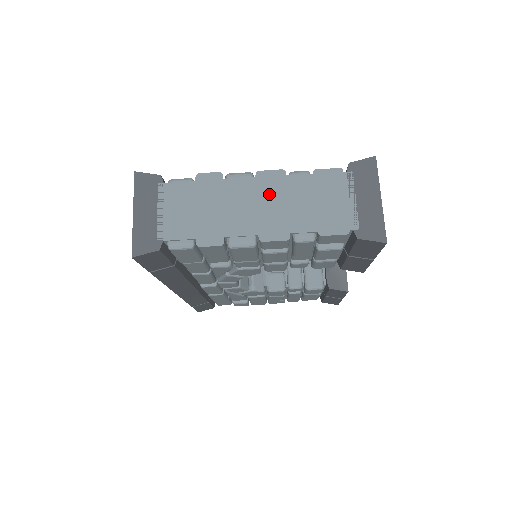
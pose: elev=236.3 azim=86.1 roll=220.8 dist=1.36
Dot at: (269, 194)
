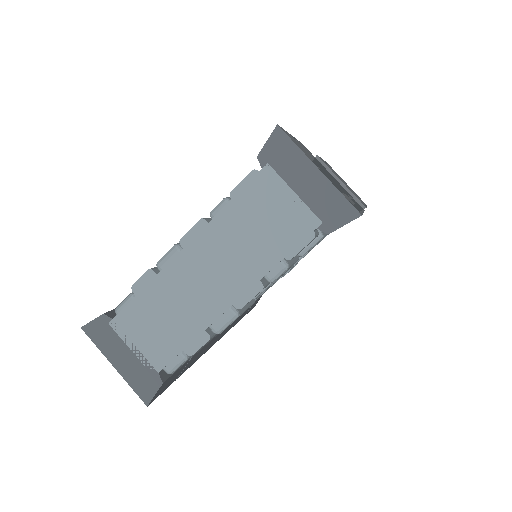
Dot at: (209, 256)
